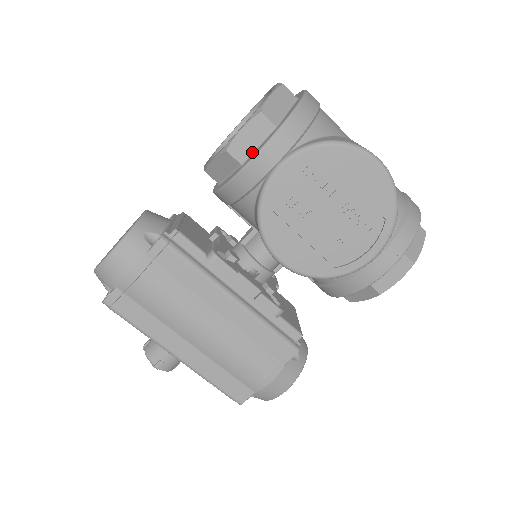
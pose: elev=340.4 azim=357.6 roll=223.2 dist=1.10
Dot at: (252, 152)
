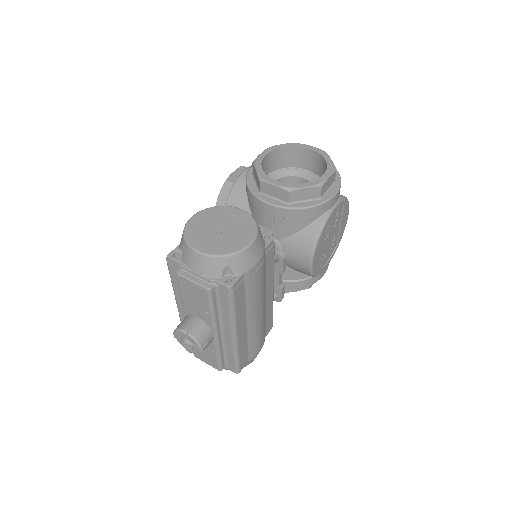
Dot at: (326, 192)
